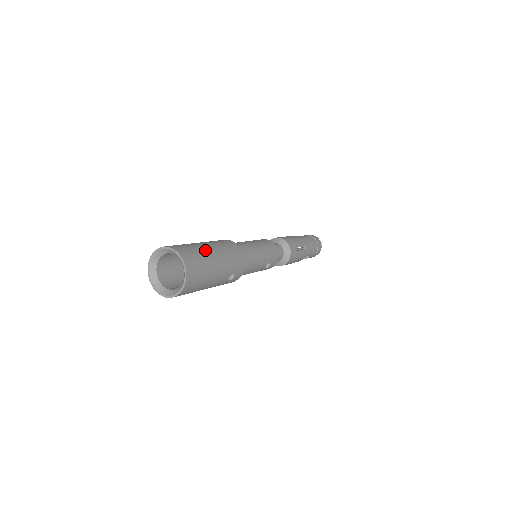
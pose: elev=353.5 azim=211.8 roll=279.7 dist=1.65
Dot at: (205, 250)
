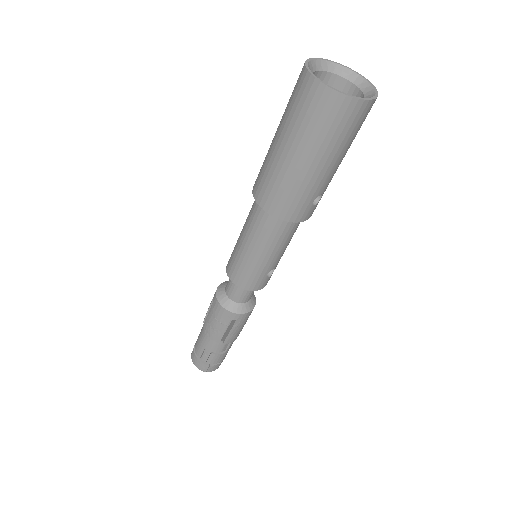
Dot at: occluded
